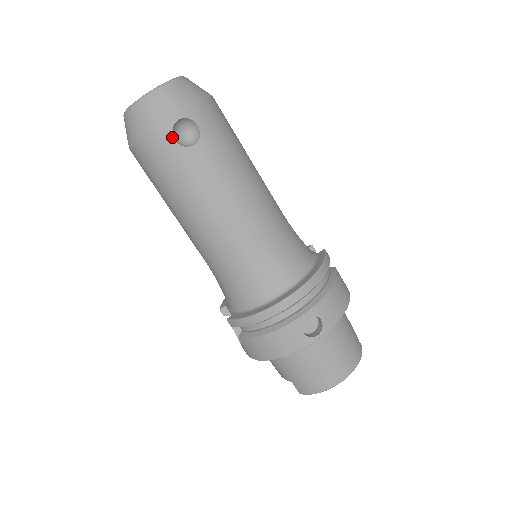
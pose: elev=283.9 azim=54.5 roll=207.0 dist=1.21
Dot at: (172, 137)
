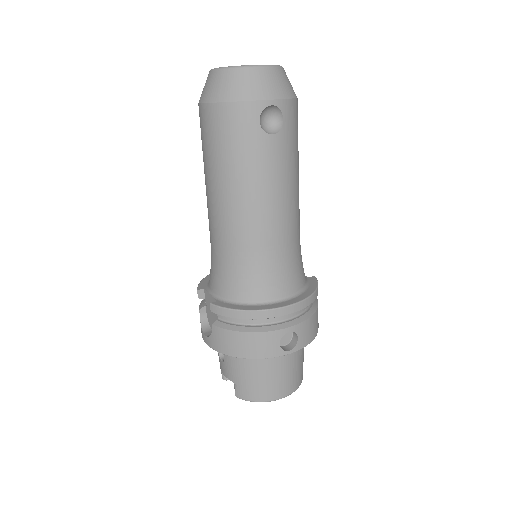
Dot at: (258, 117)
